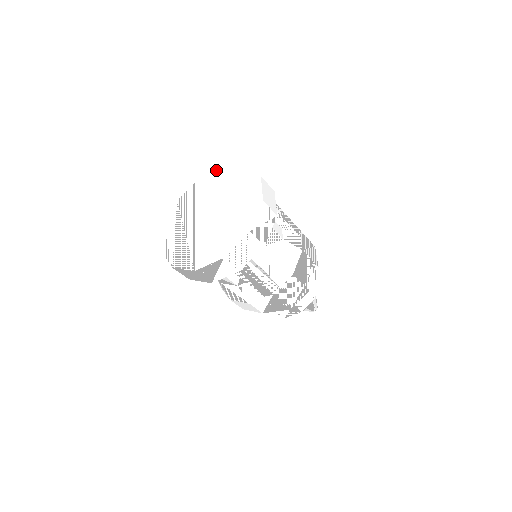
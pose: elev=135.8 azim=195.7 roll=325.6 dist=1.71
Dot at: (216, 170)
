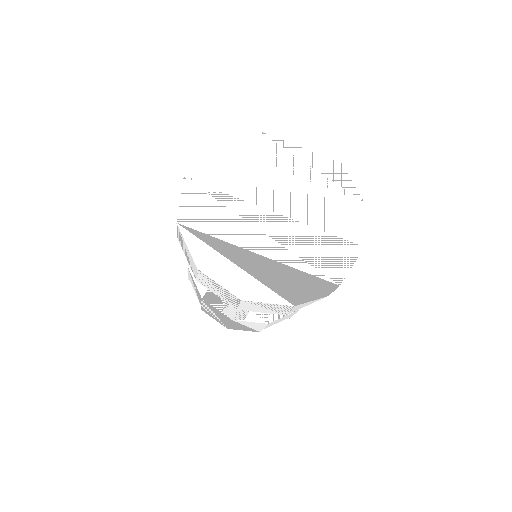
Dot at: (209, 153)
